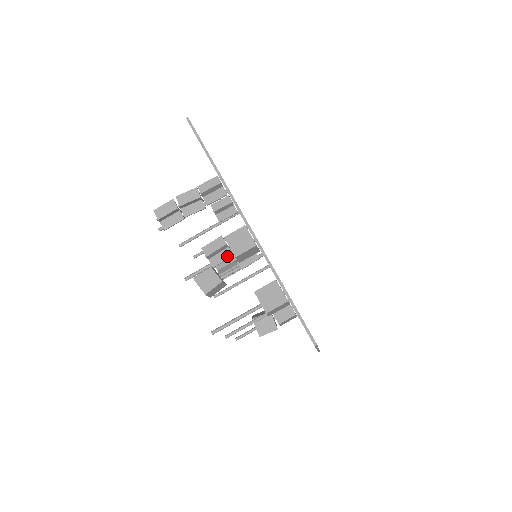
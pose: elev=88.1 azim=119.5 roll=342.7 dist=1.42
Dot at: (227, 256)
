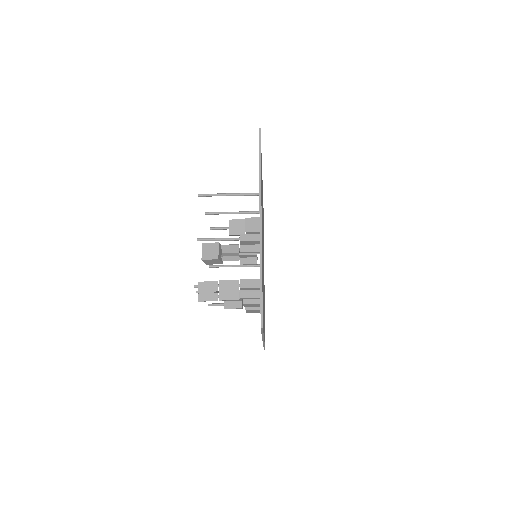
Dot at: occluded
